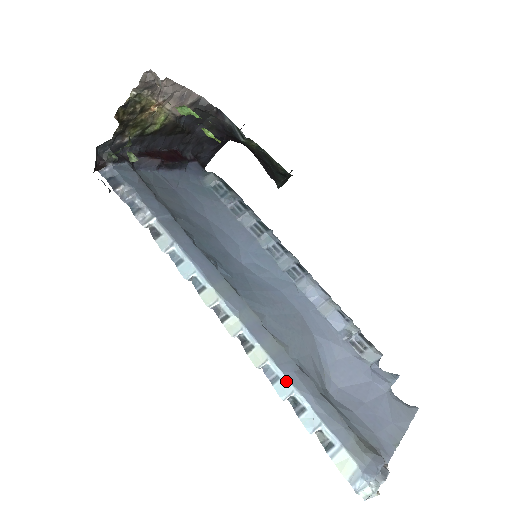
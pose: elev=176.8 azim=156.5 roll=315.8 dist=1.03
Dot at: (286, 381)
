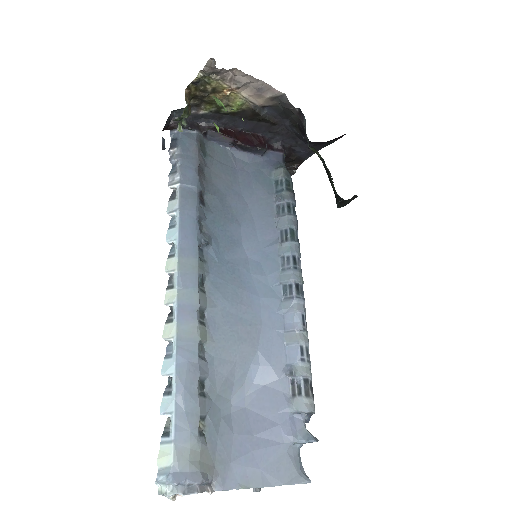
Dot at: (173, 363)
